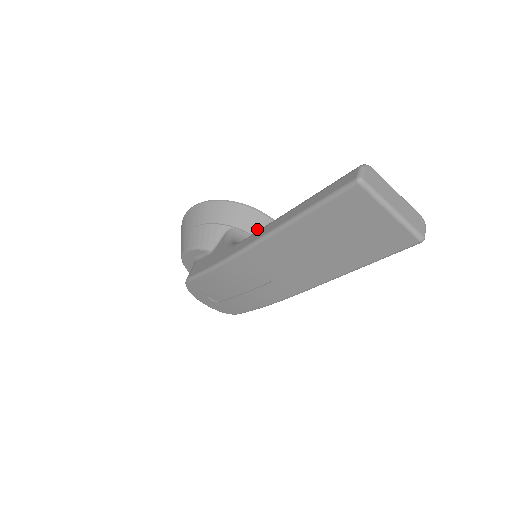
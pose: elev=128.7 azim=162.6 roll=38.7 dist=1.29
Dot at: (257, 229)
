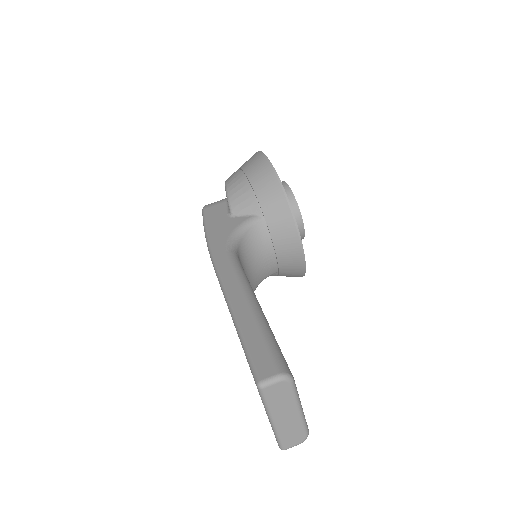
Dot at: (280, 238)
